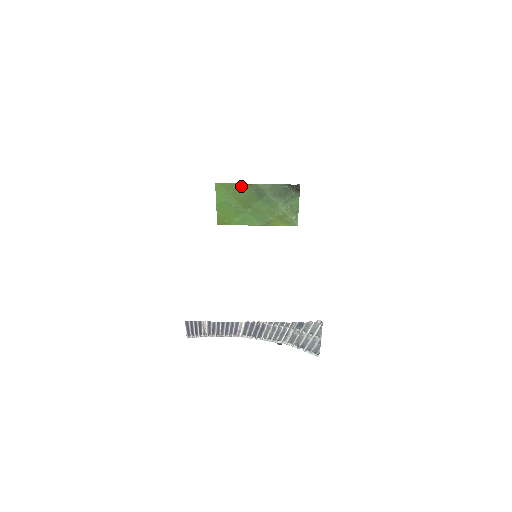
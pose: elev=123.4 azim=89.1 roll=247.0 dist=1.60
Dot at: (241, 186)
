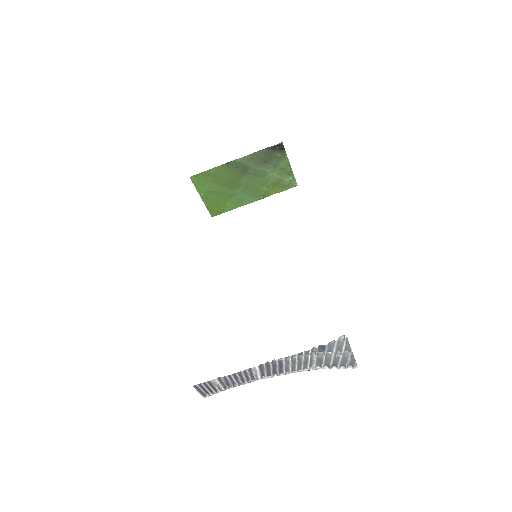
Dot at: (218, 169)
